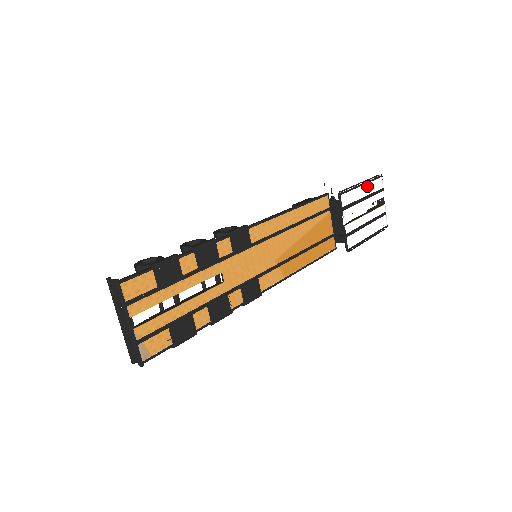
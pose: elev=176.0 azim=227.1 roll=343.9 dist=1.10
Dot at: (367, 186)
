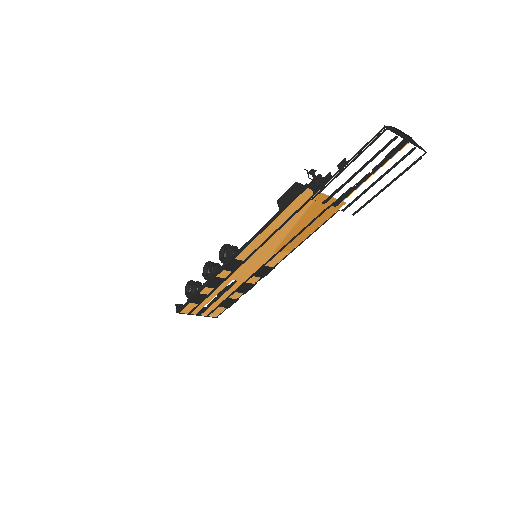
Dot at: (357, 160)
